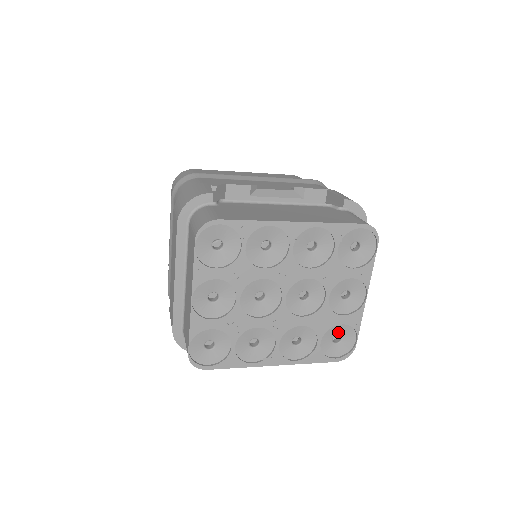
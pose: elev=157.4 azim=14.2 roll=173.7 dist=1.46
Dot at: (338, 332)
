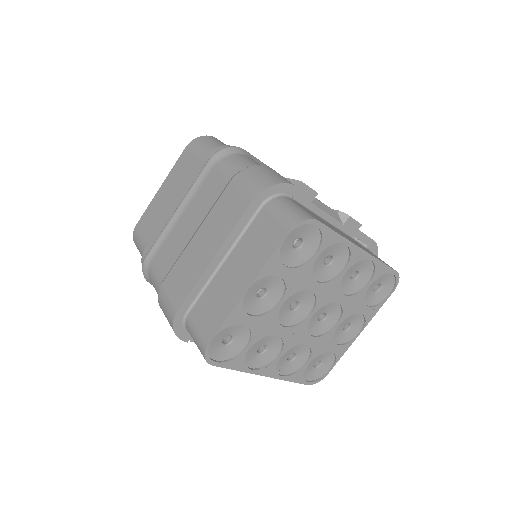
Dot at: (322, 358)
